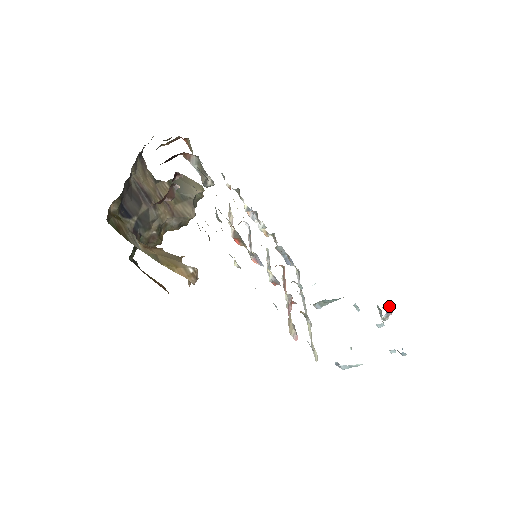
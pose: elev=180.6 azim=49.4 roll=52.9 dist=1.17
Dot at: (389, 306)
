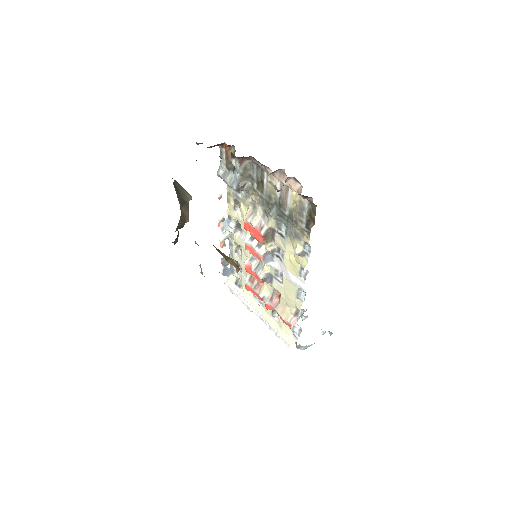
Dot at: occluded
